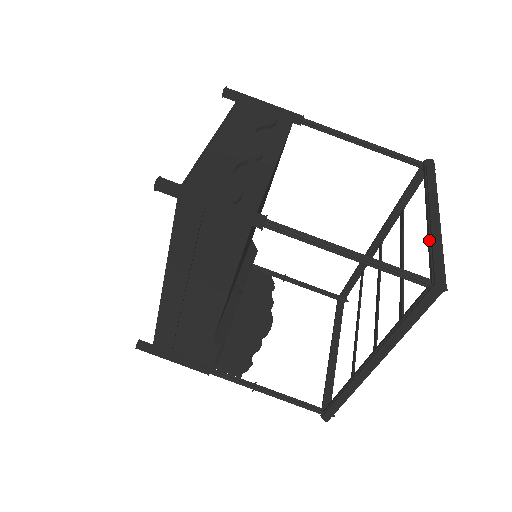
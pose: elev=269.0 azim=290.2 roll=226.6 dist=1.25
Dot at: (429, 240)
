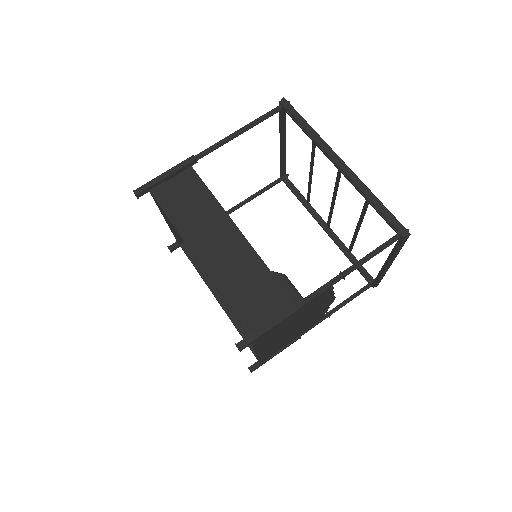
Dot at: (279, 128)
